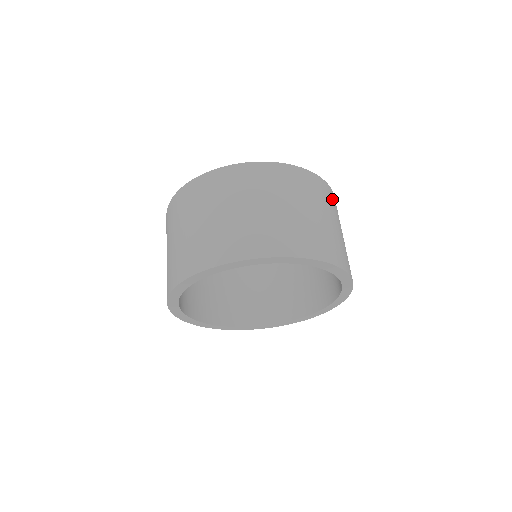
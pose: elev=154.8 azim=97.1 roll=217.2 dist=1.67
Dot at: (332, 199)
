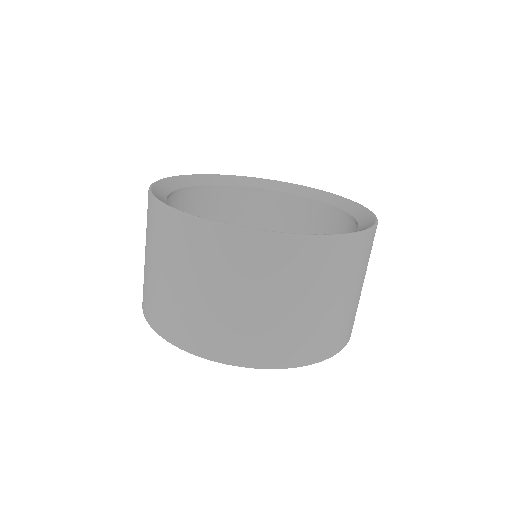
Dot at: (344, 258)
